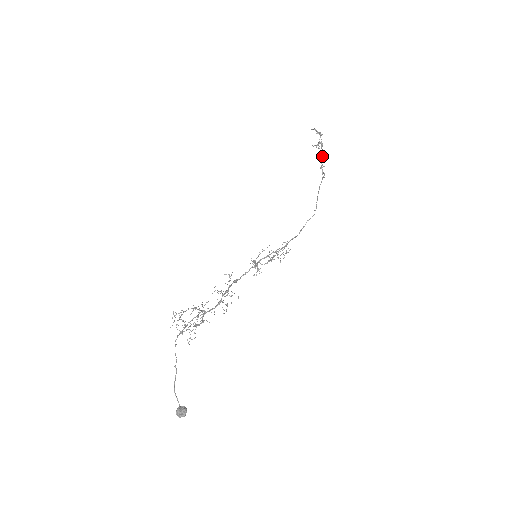
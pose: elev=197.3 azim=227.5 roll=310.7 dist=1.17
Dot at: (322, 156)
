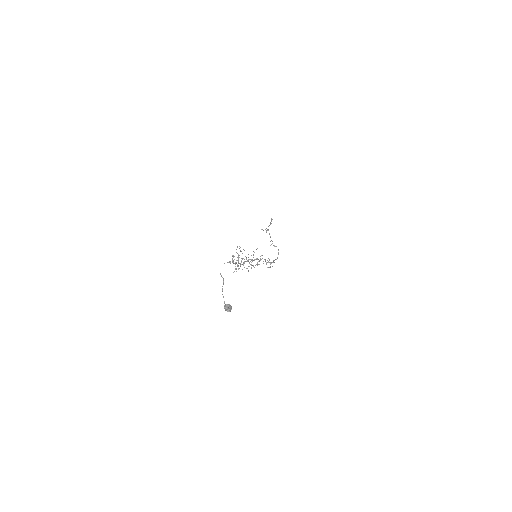
Dot at: (270, 237)
